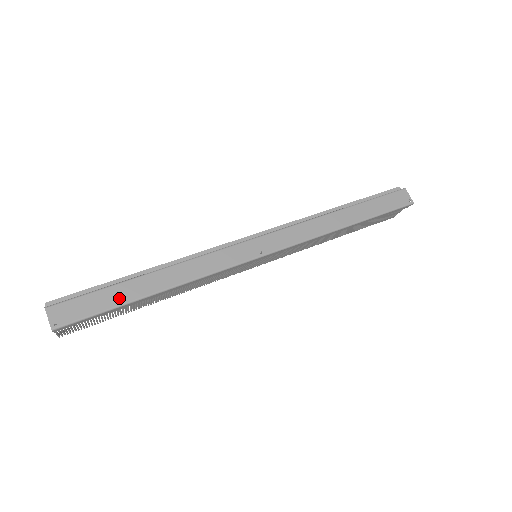
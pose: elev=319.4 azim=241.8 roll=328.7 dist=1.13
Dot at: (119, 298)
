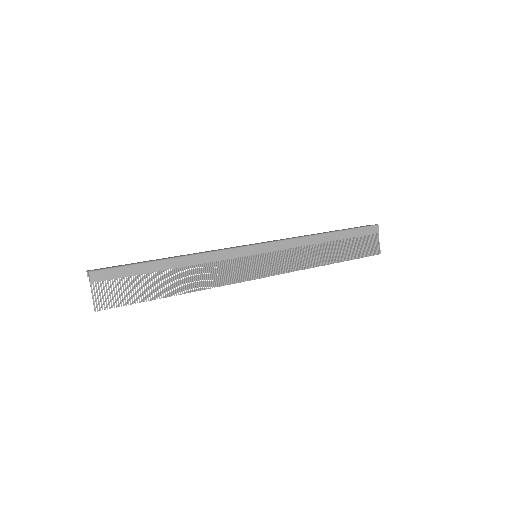
Dot at: (143, 262)
